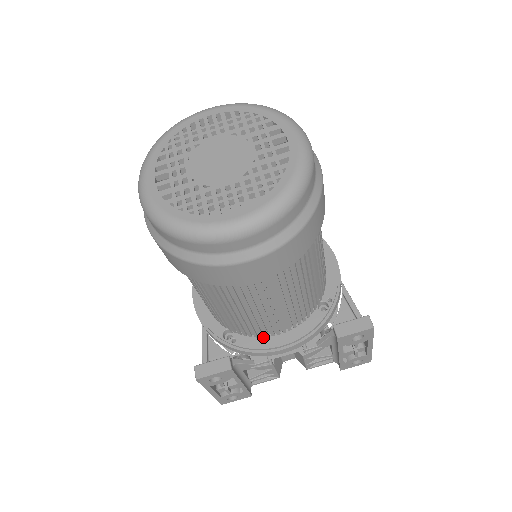
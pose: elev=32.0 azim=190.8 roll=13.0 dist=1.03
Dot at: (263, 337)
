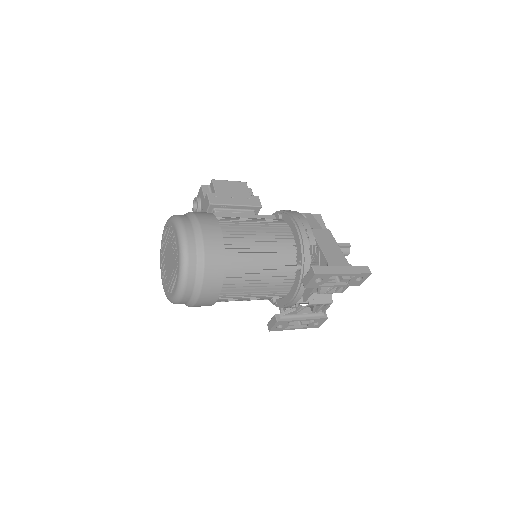
Dot at: (284, 297)
